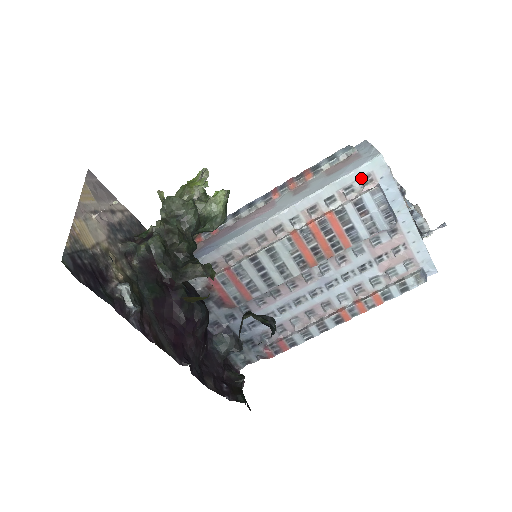
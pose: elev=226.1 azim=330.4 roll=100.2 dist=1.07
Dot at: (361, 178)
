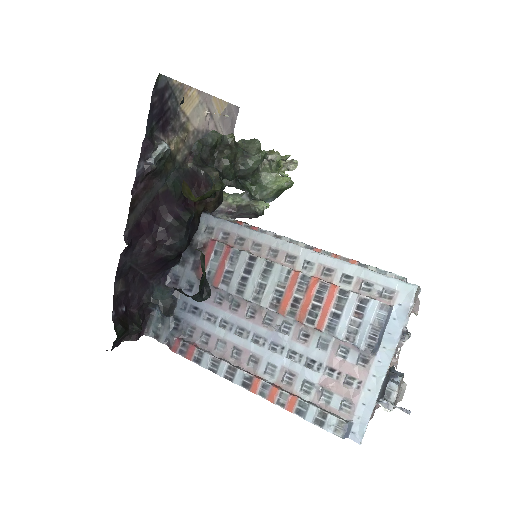
Dot at: (385, 287)
